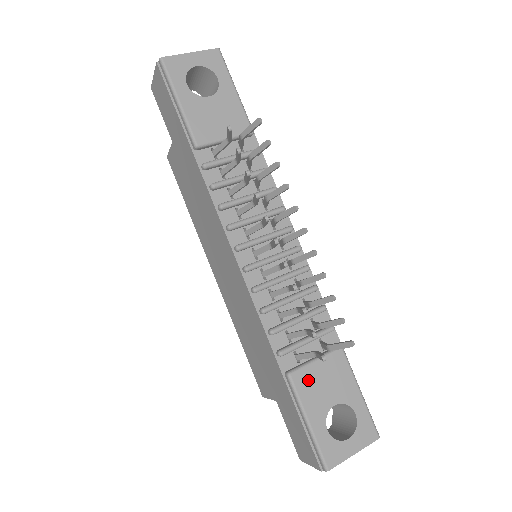
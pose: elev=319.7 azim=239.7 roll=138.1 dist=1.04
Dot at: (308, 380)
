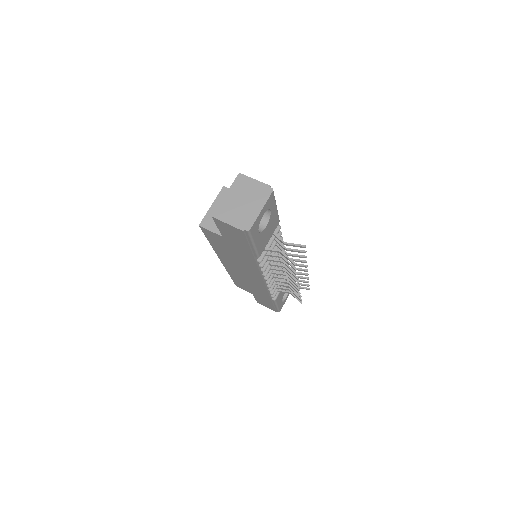
Dot at: (280, 295)
